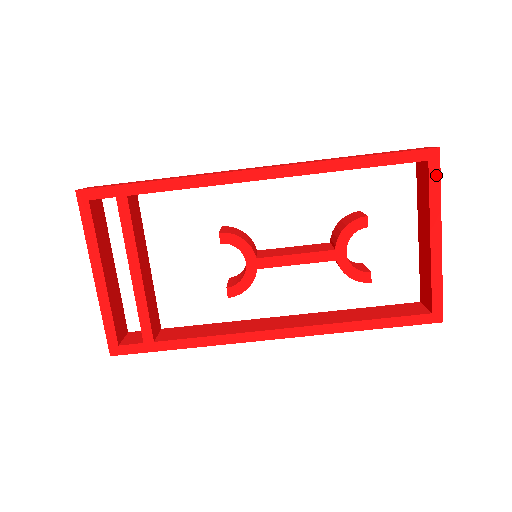
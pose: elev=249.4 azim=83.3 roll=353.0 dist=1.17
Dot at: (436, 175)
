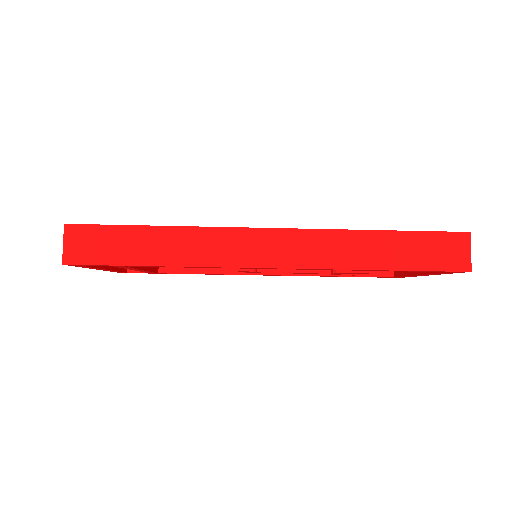
Dot at: occluded
